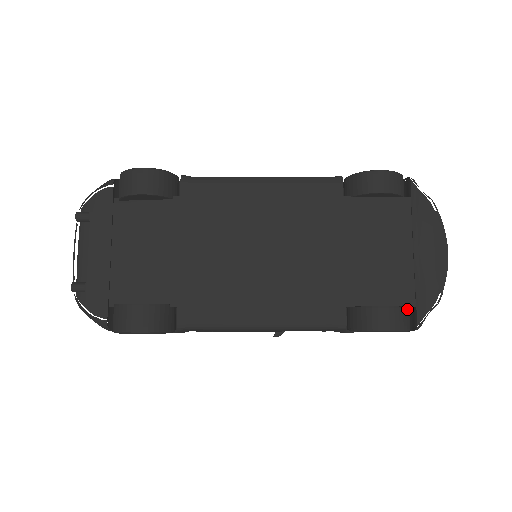
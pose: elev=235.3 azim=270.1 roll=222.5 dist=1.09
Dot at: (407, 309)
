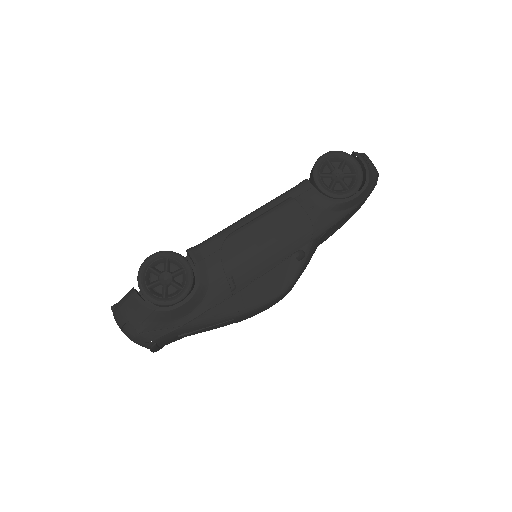
Dot at: occluded
